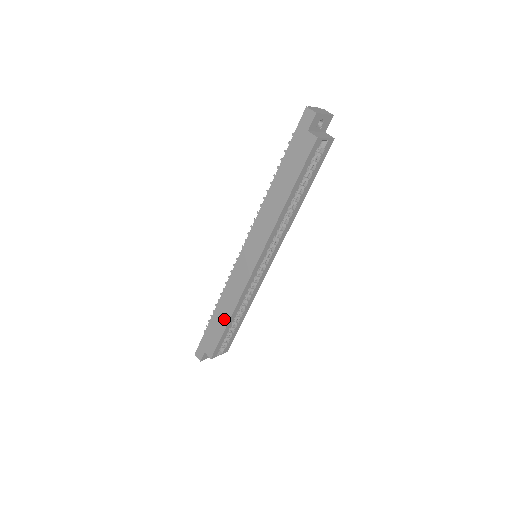
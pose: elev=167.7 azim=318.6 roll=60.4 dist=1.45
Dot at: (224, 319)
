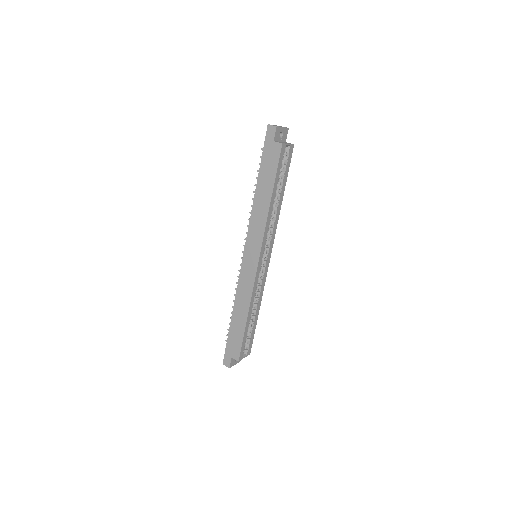
Dot at: (242, 319)
